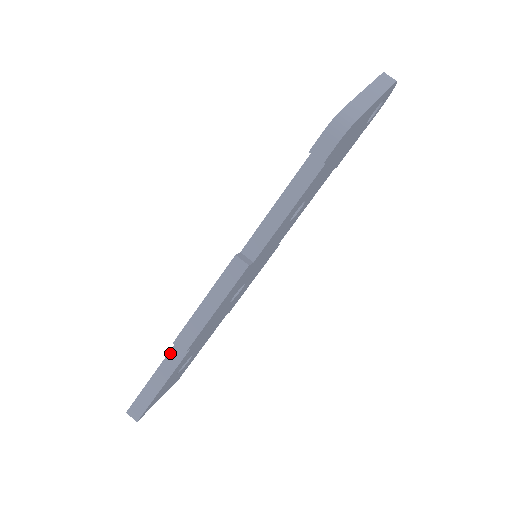
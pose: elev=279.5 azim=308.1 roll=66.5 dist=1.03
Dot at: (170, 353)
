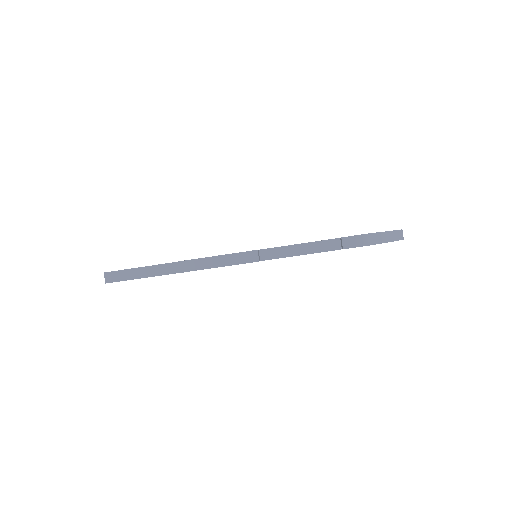
Dot at: (166, 264)
